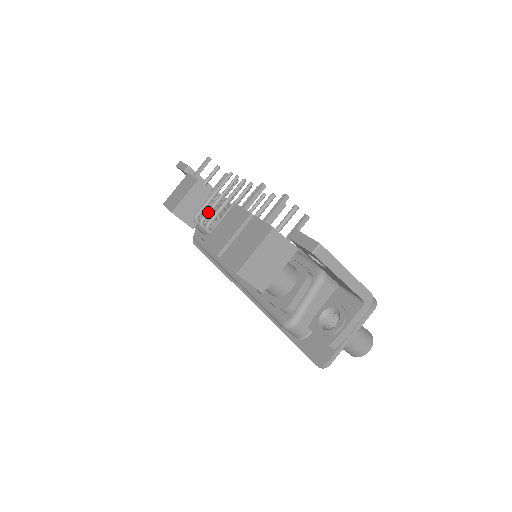
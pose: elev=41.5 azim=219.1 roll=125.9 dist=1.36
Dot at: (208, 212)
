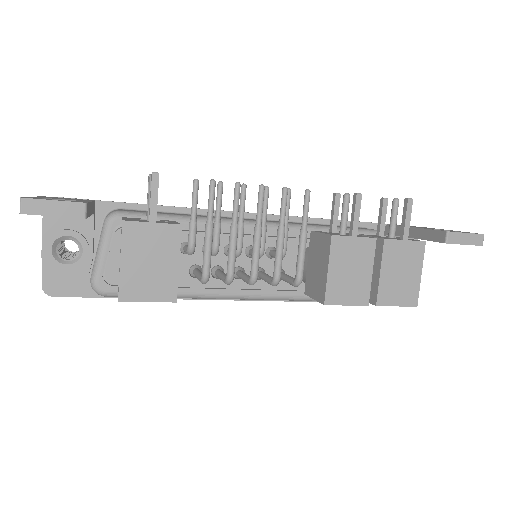
Dot at: (235, 260)
